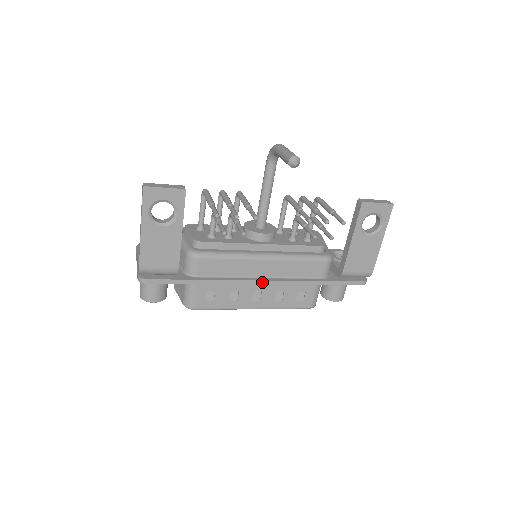
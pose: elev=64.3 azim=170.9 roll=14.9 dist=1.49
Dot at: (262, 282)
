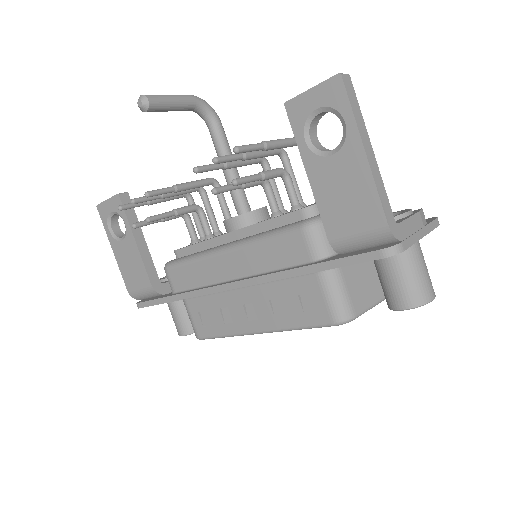
Dot at: (229, 286)
